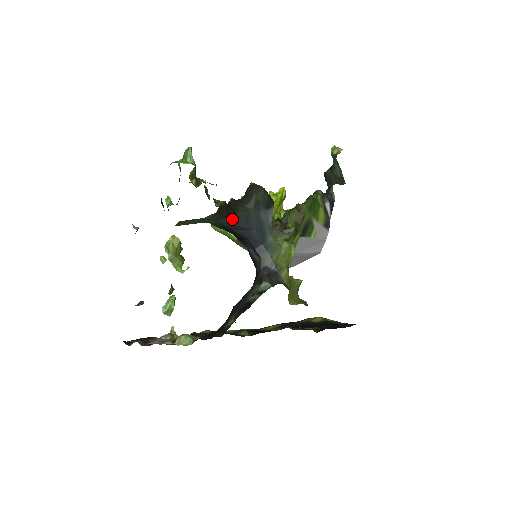
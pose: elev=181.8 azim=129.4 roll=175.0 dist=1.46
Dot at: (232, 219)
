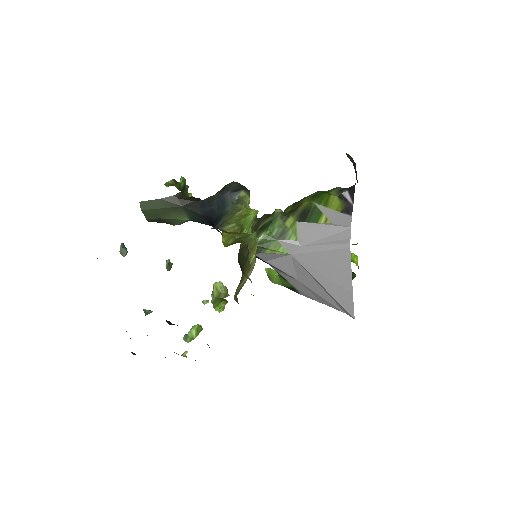
Dot at: (196, 204)
